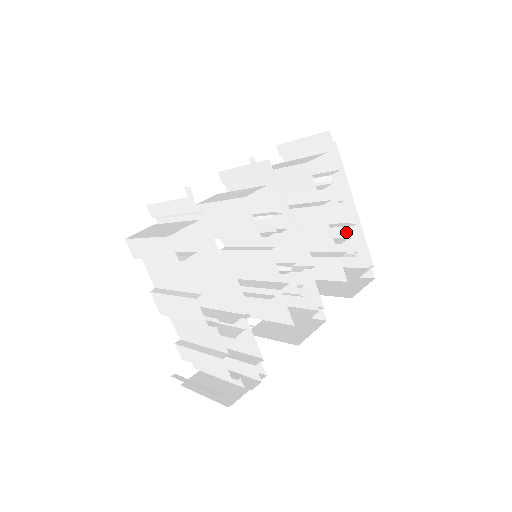
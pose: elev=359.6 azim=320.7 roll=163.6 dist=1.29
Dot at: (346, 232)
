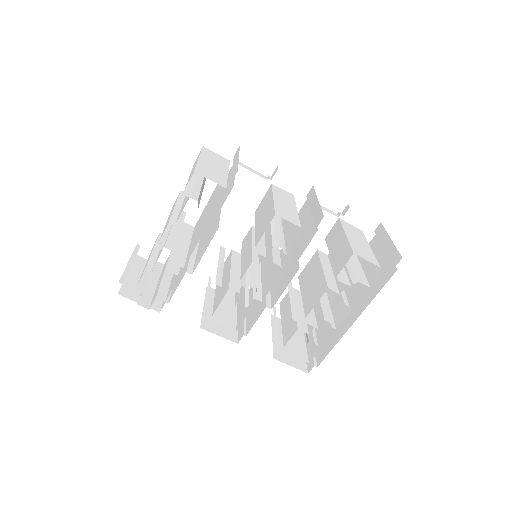
Dot at: (321, 323)
